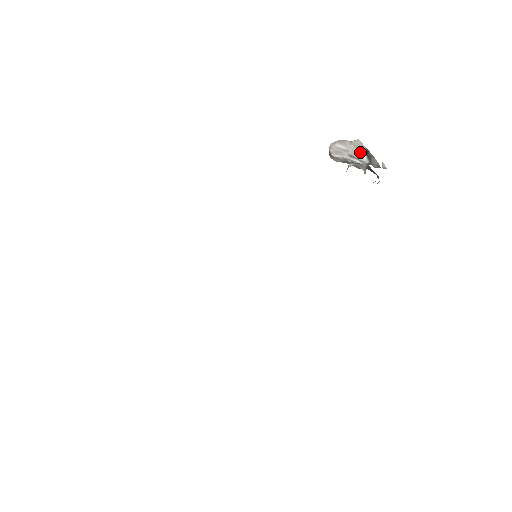
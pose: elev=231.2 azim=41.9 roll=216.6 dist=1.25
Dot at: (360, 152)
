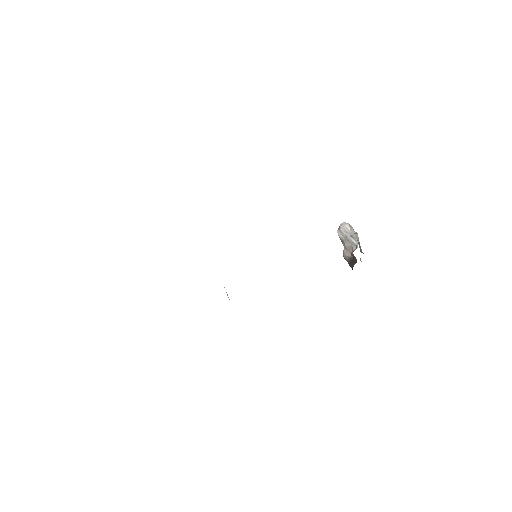
Dot at: (357, 239)
